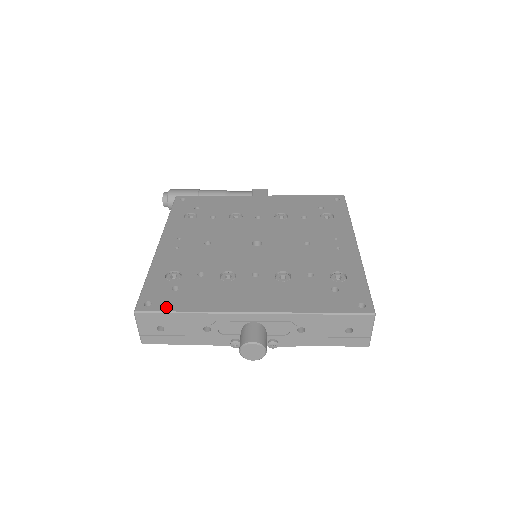
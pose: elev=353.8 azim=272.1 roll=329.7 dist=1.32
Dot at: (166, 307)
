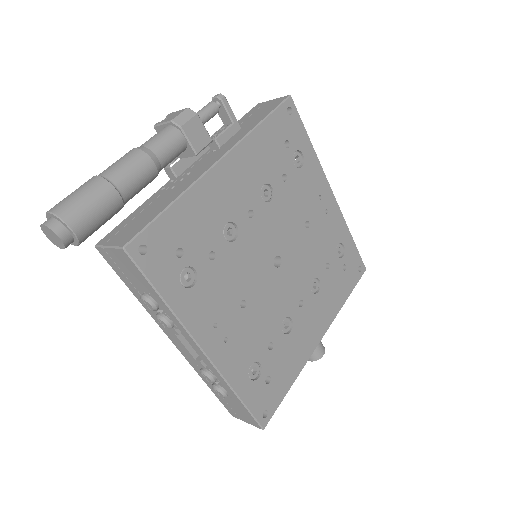
Dot at: (278, 401)
